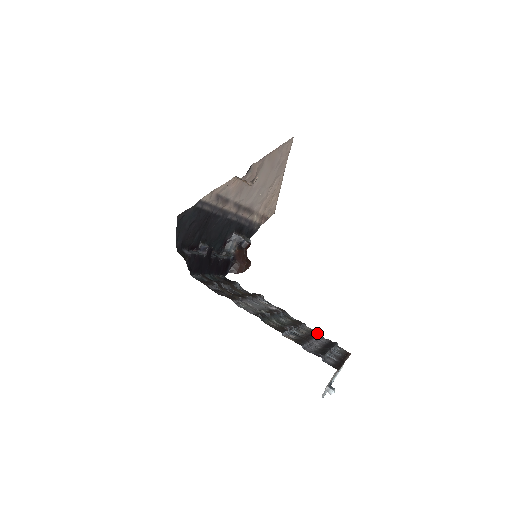
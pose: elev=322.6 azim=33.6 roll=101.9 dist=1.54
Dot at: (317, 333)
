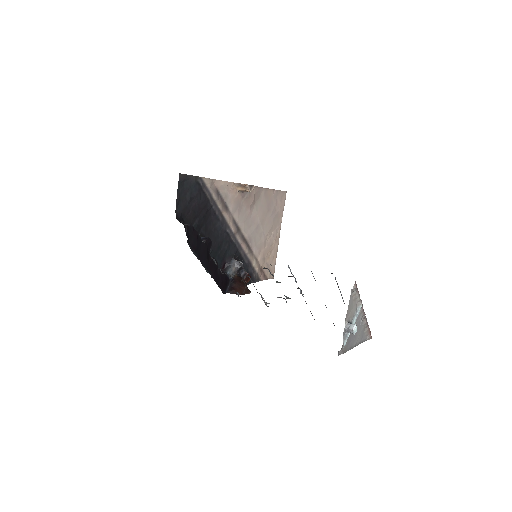
Dot at: occluded
